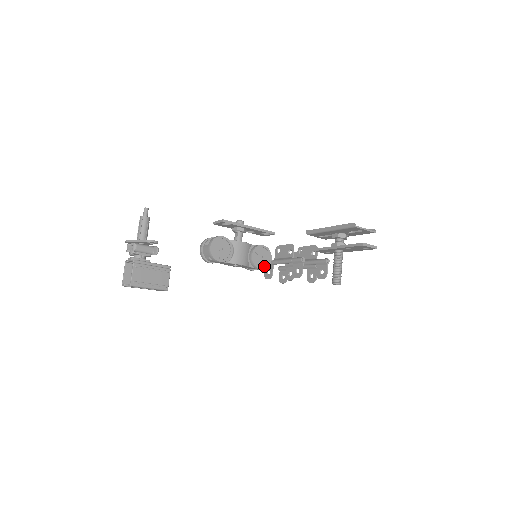
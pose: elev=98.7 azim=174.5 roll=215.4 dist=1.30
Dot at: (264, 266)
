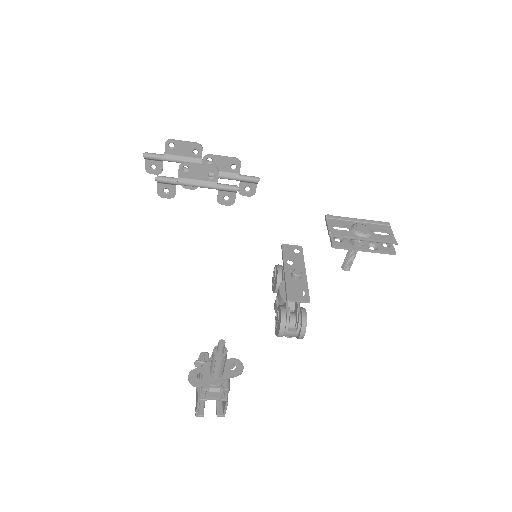
Dot at: occluded
